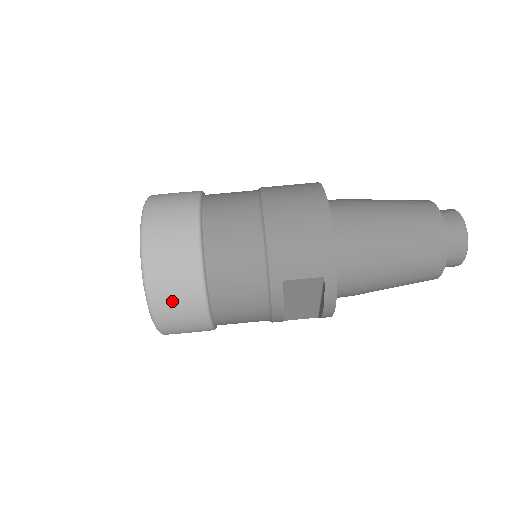
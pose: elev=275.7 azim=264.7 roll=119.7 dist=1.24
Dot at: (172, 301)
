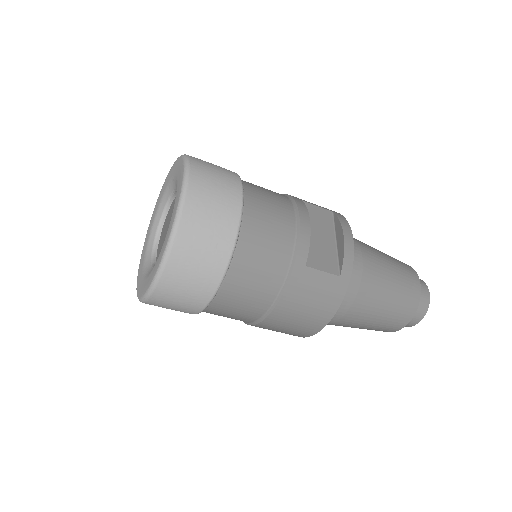
Dot at: occluded
